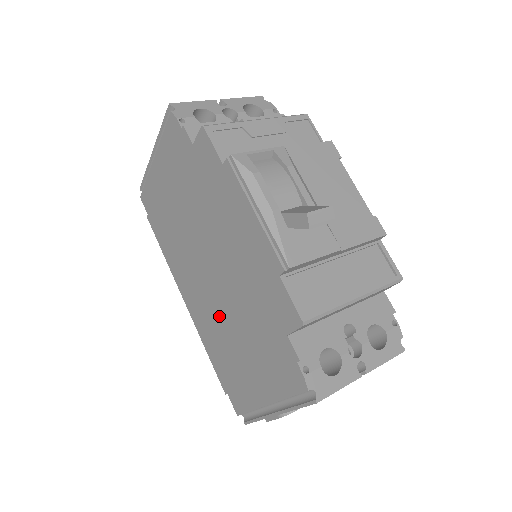
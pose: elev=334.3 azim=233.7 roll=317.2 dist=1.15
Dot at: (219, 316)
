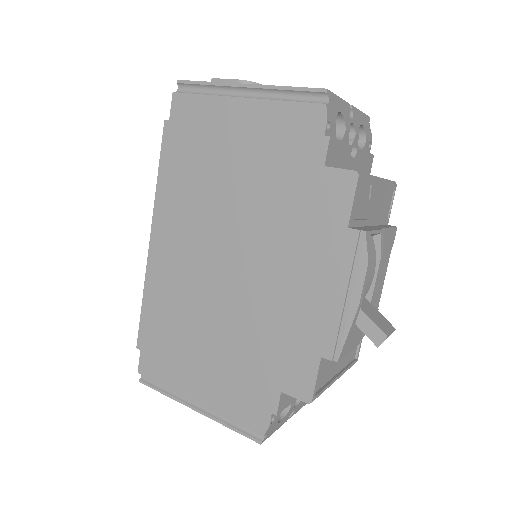
Dot at: (198, 301)
